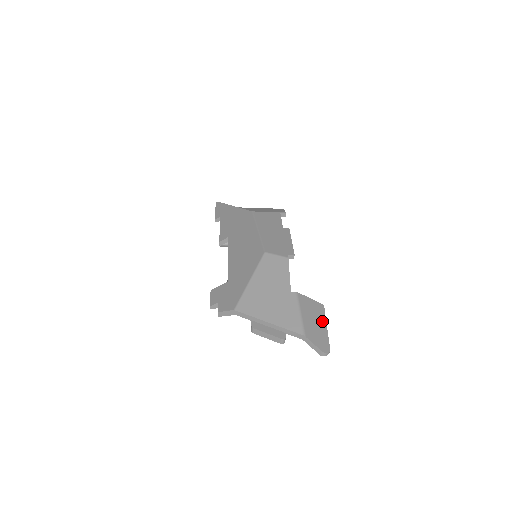
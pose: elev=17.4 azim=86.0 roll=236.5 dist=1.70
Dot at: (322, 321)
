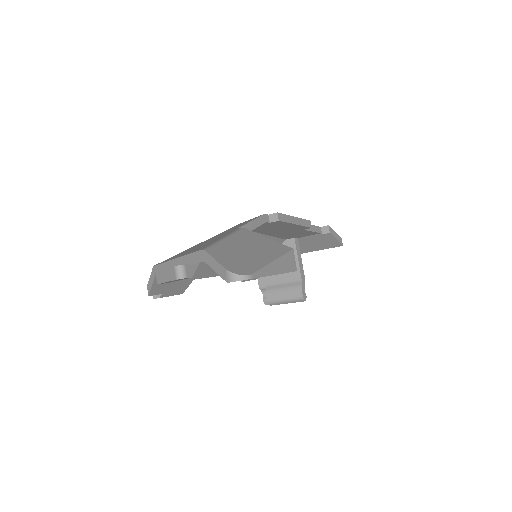
Dot at: (268, 254)
